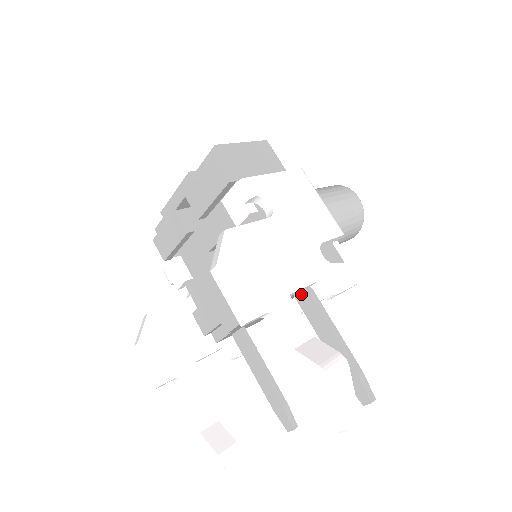
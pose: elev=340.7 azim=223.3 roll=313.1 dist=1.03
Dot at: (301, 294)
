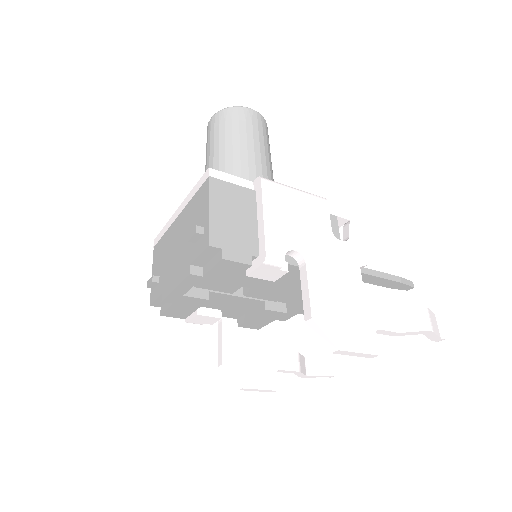
Dot at: occluded
